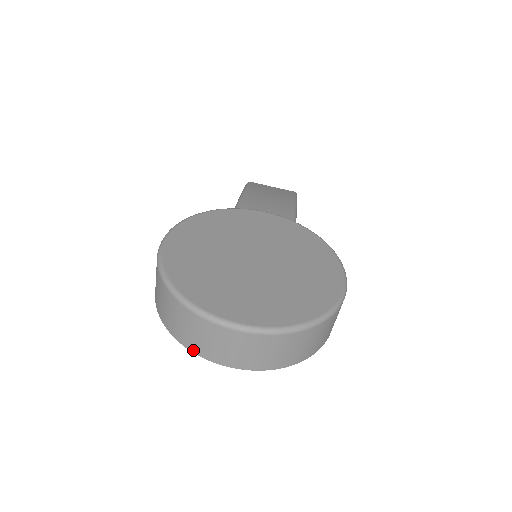
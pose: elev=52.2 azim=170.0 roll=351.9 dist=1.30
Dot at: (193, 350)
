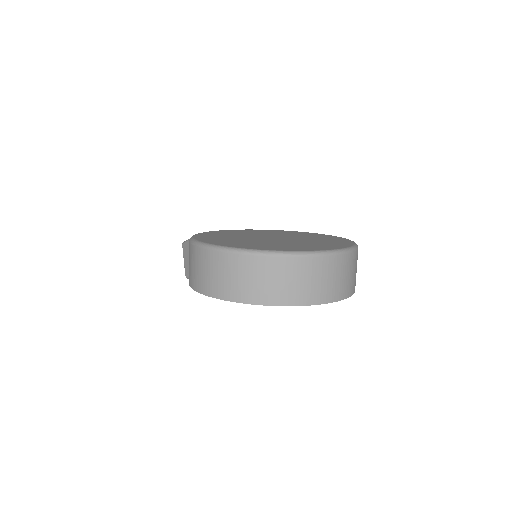
Dot at: (284, 303)
